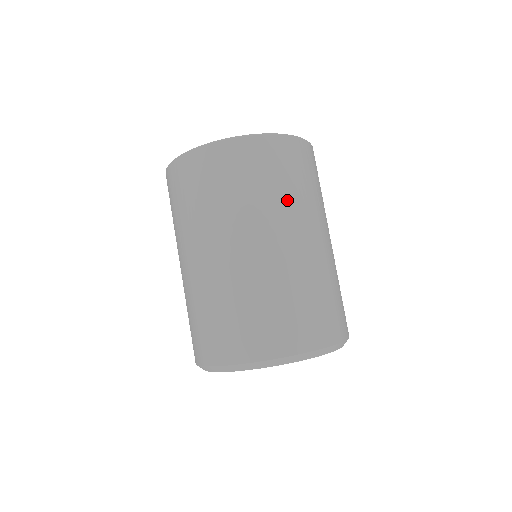
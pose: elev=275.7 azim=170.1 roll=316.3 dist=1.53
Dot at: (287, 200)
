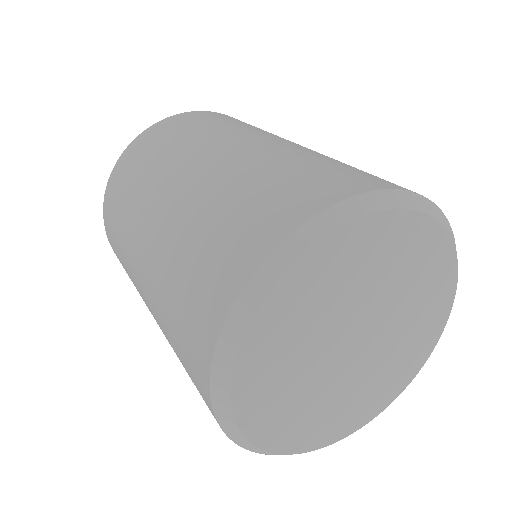
Dot at: occluded
